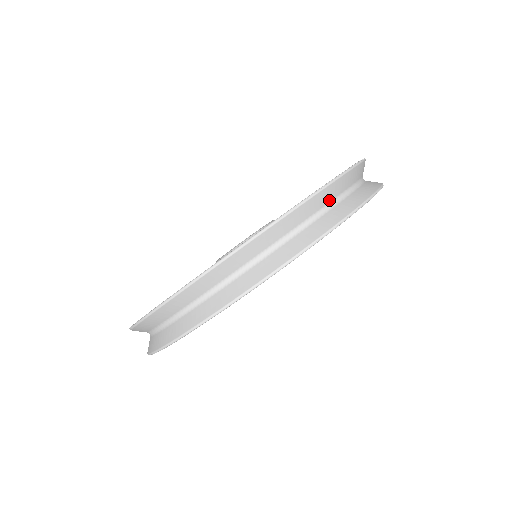
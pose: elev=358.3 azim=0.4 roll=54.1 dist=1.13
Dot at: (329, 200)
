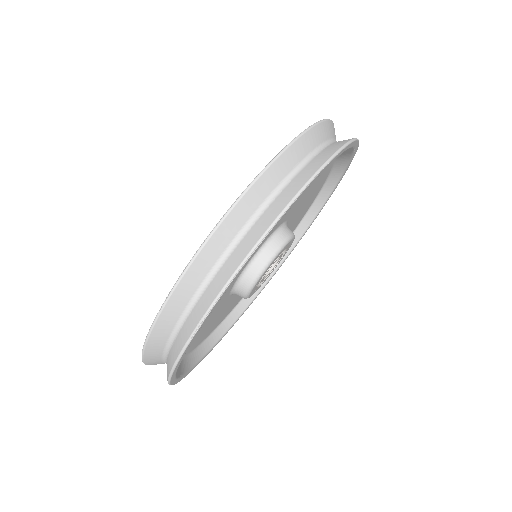
Dot at: occluded
